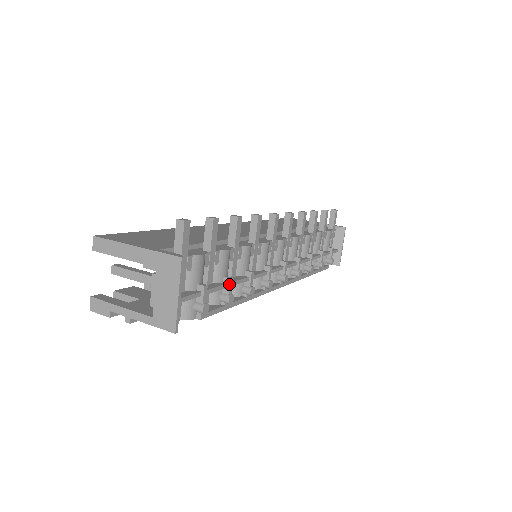
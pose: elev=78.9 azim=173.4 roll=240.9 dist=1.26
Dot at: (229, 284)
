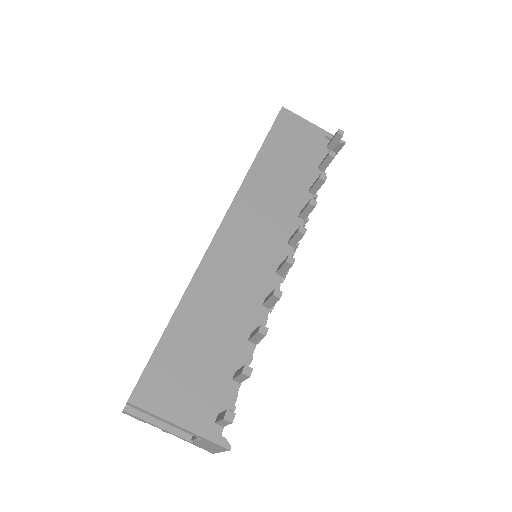
Dot at: occluded
